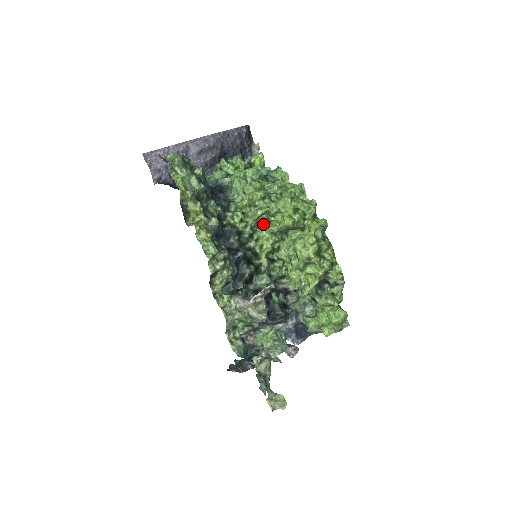
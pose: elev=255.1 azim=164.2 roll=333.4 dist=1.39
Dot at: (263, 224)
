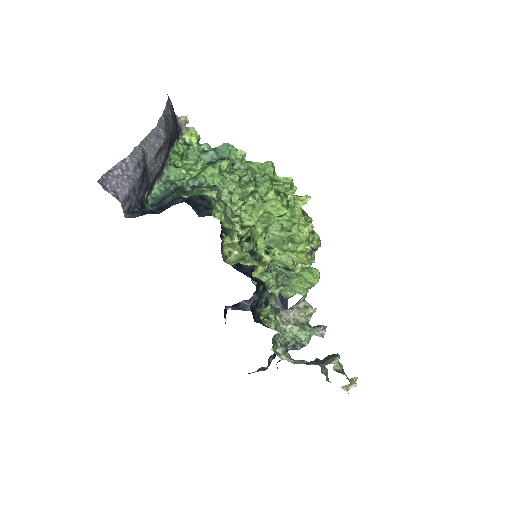
Dot at: occluded
